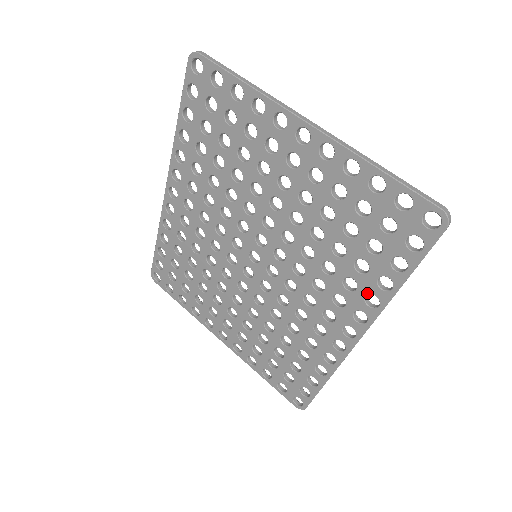
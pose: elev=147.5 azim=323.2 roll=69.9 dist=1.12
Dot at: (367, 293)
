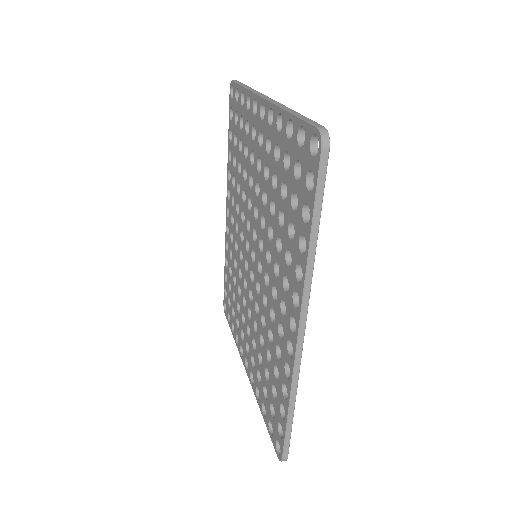
Dot at: (296, 264)
